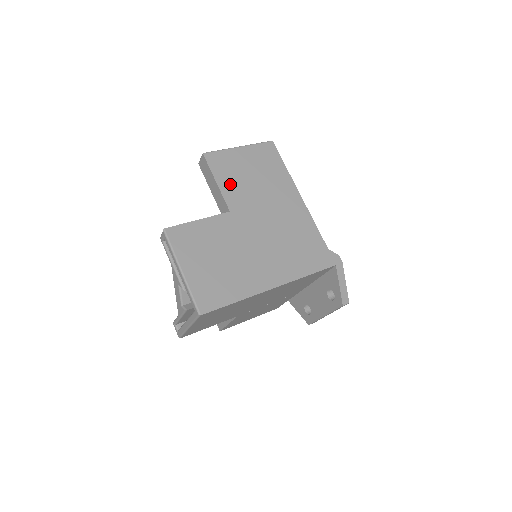
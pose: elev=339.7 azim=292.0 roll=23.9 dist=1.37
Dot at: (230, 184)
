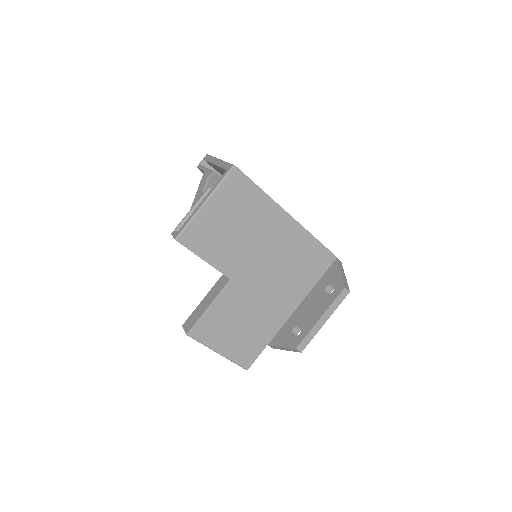
Dot at: occluded
